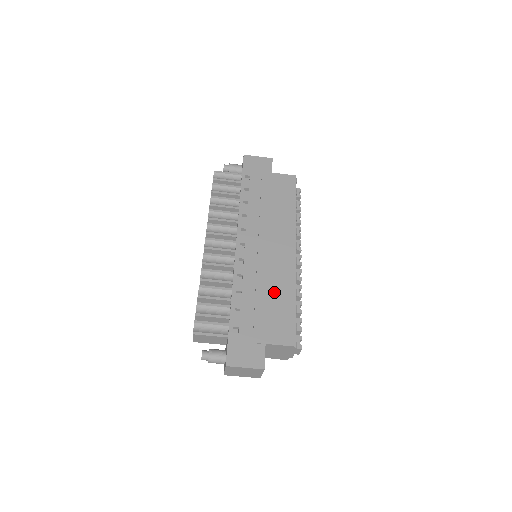
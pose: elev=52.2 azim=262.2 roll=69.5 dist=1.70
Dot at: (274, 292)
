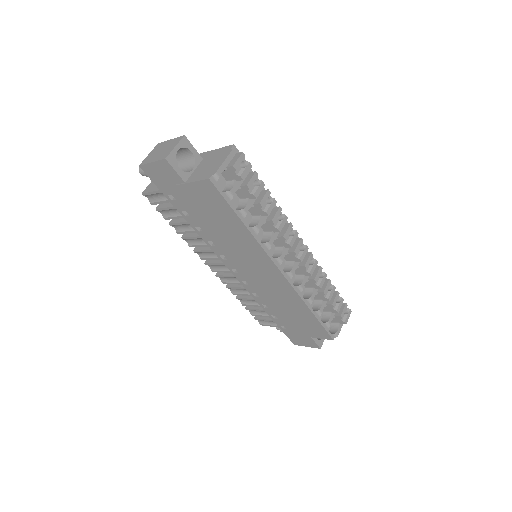
Dot at: (289, 306)
